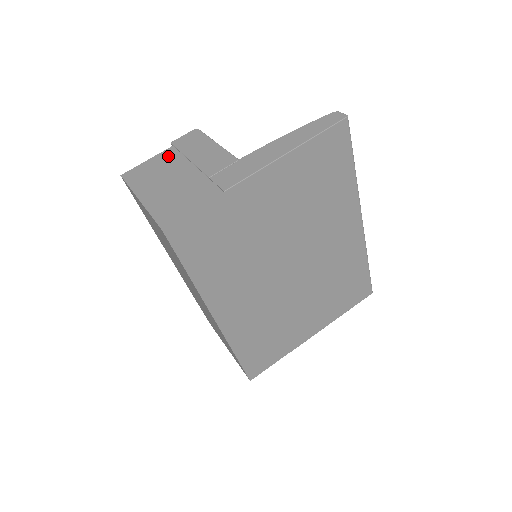
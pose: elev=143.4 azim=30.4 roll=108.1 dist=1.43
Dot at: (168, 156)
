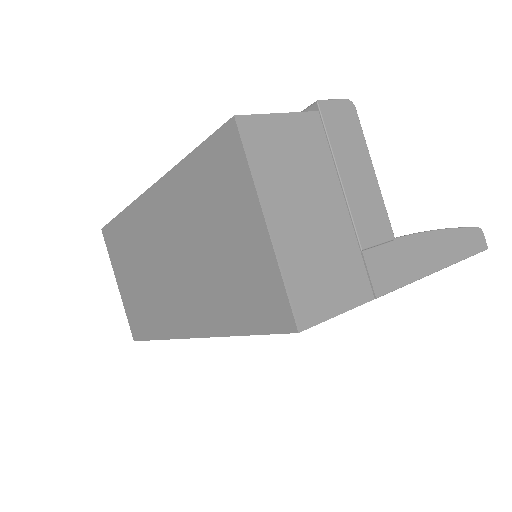
Dot at: (312, 136)
